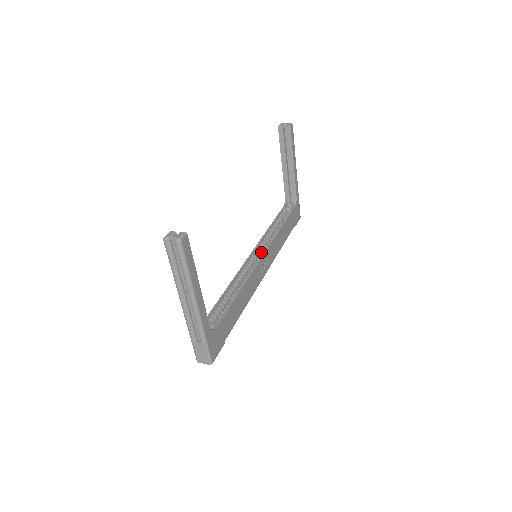
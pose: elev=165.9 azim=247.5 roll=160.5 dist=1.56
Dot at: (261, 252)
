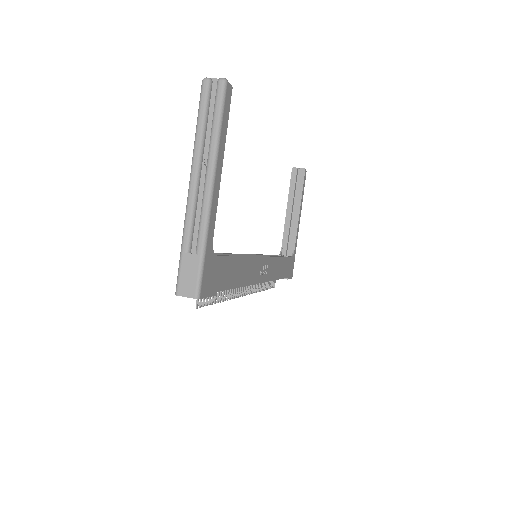
Dot at: occluded
